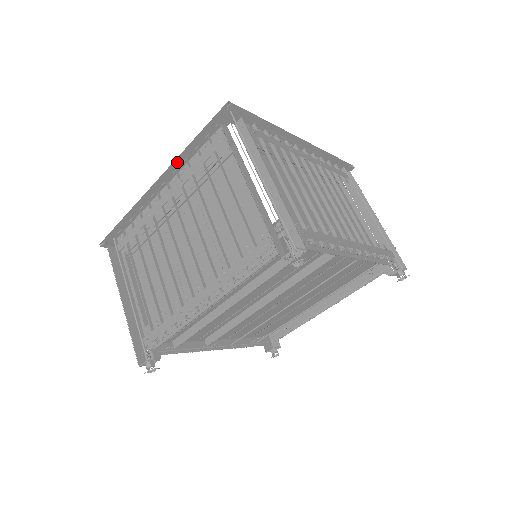
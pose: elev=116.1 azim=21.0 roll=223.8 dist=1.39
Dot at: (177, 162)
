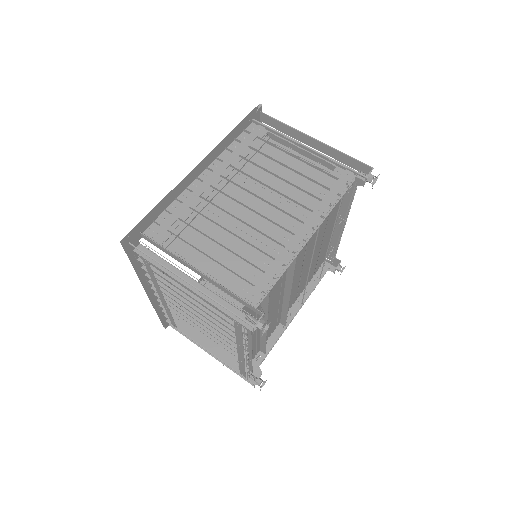
Dot at: (142, 280)
